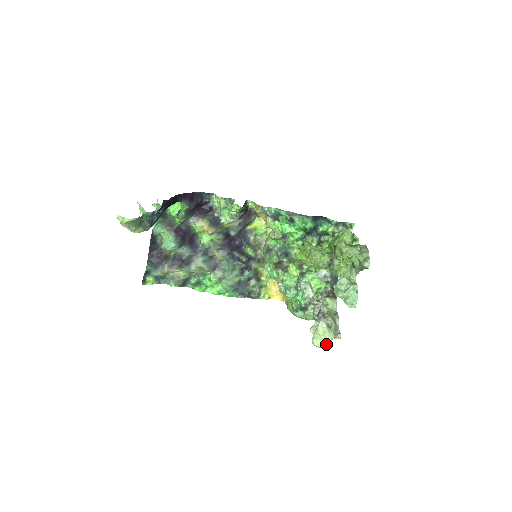
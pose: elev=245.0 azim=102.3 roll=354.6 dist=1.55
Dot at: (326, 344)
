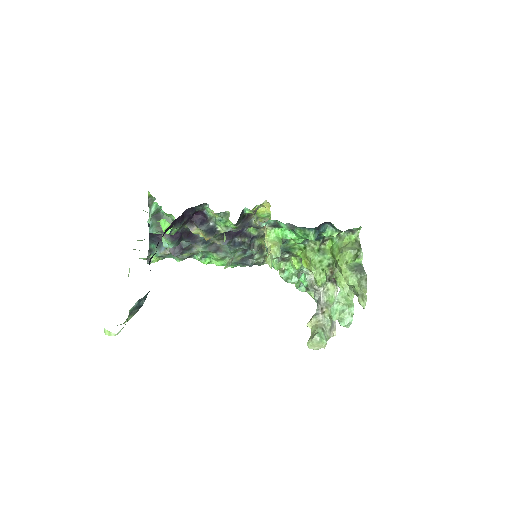
Dot at: occluded
